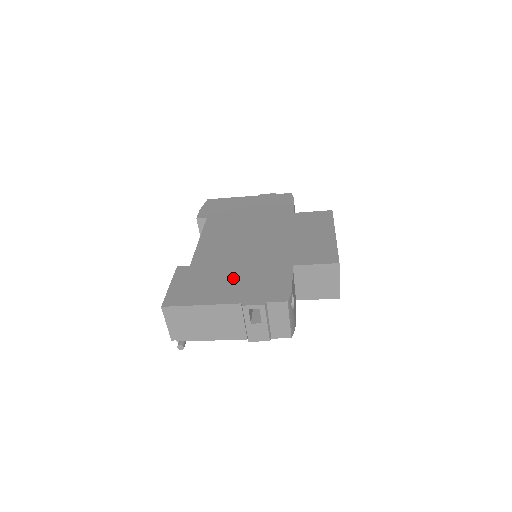
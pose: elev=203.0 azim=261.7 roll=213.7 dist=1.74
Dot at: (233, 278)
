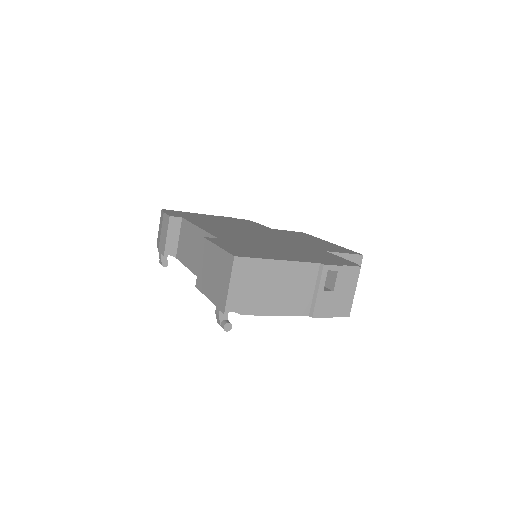
Dot at: (283, 250)
